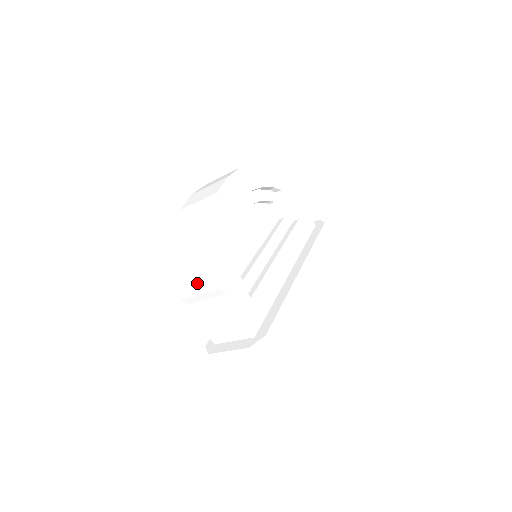
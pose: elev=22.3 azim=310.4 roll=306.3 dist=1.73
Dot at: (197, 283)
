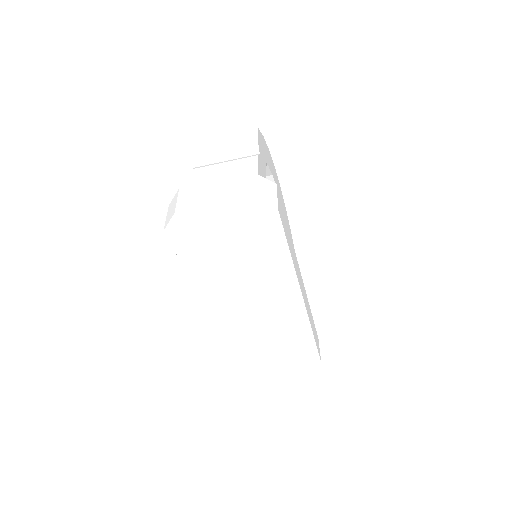
Dot at: (235, 138)
